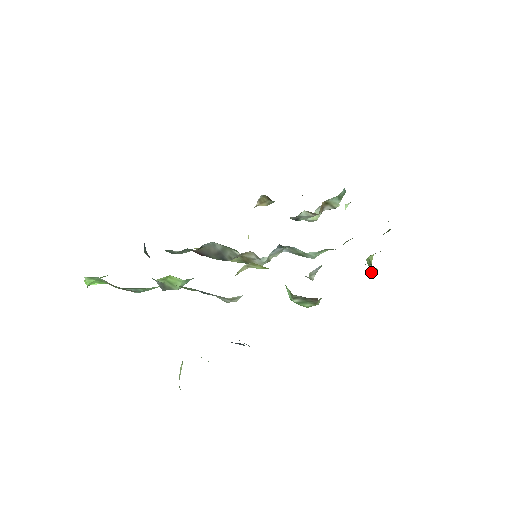
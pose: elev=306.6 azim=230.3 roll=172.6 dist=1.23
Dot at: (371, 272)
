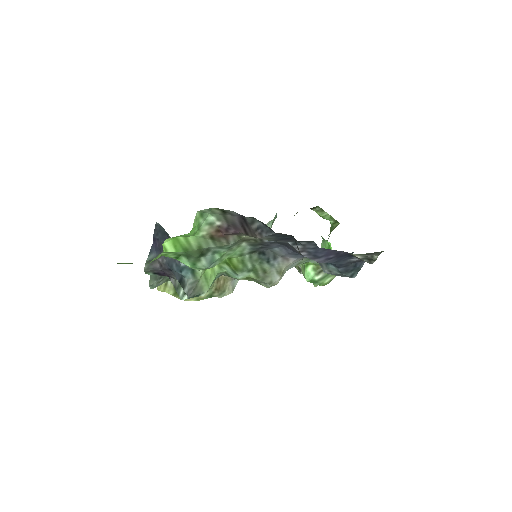
Dot at: (314, 284)
